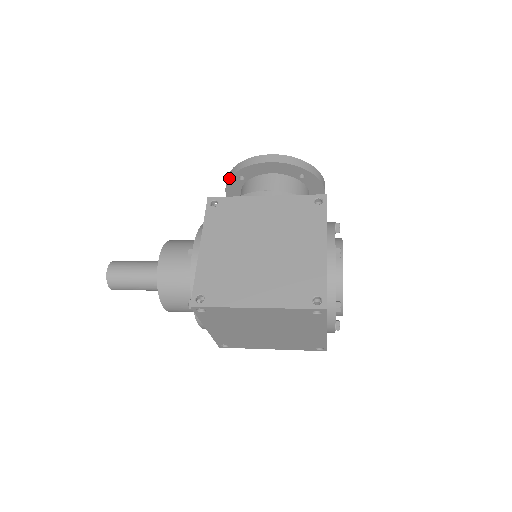
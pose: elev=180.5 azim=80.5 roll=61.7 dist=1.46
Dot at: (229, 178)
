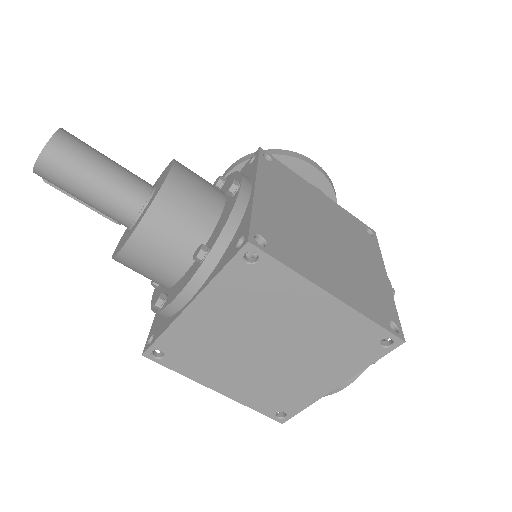
Dot at: occluded
